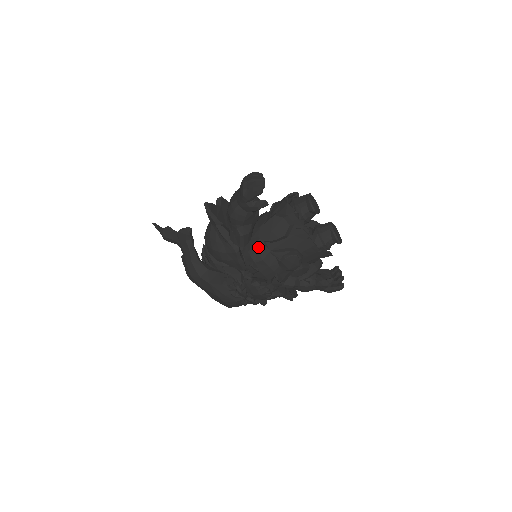
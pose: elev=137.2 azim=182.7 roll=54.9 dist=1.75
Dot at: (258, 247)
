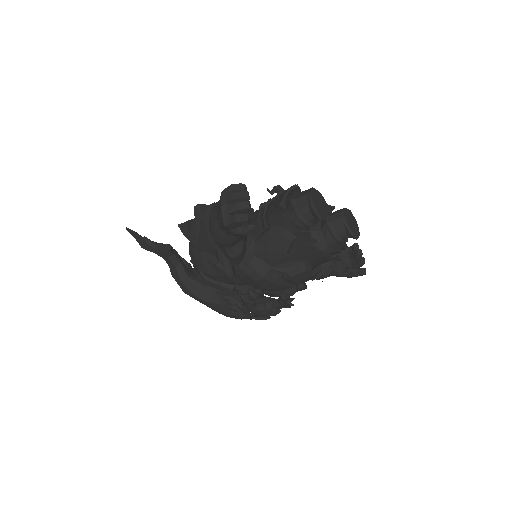
Dot at: (255, 264)
